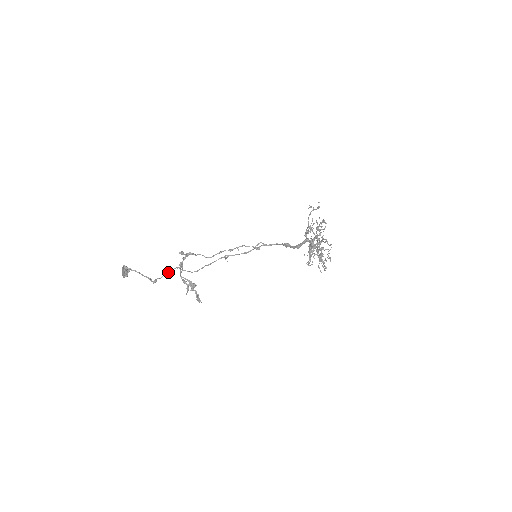
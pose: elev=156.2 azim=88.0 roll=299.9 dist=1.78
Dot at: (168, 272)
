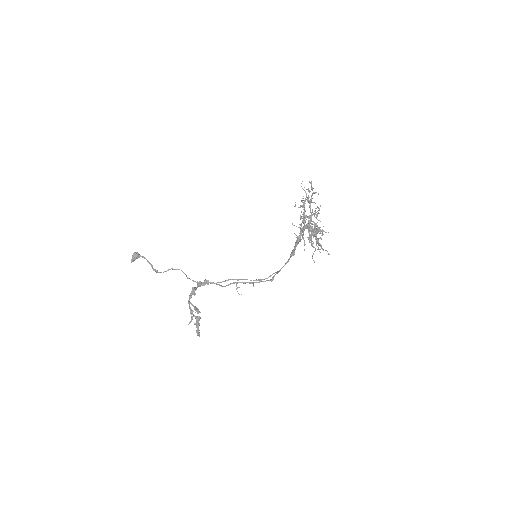
Dot at: (171, 268)
